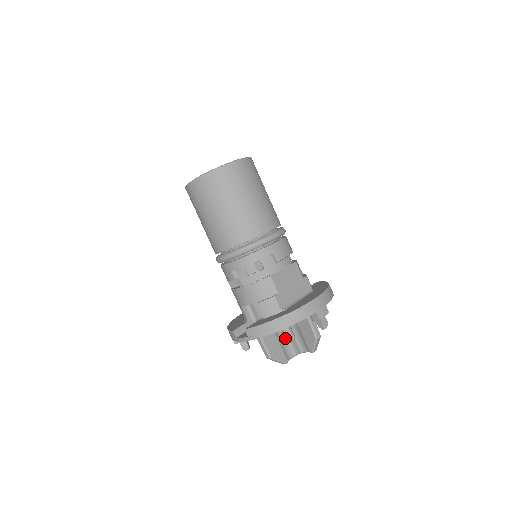
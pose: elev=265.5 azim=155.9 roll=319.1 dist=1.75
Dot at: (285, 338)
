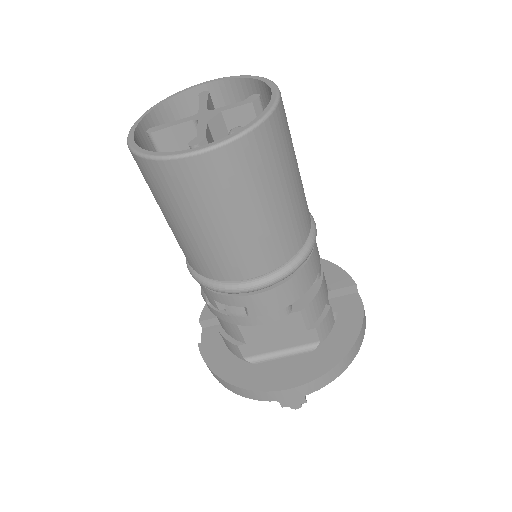
Dot at: occluded
